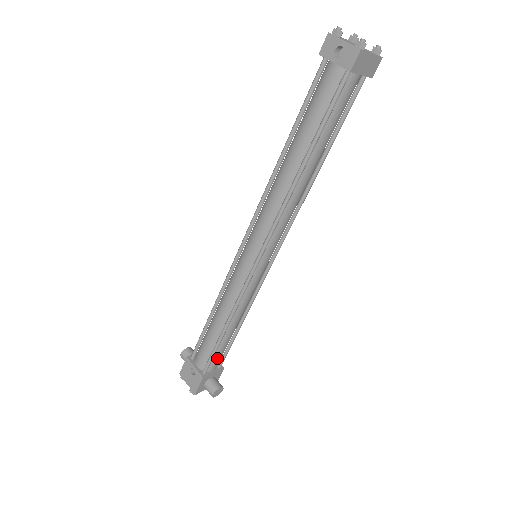
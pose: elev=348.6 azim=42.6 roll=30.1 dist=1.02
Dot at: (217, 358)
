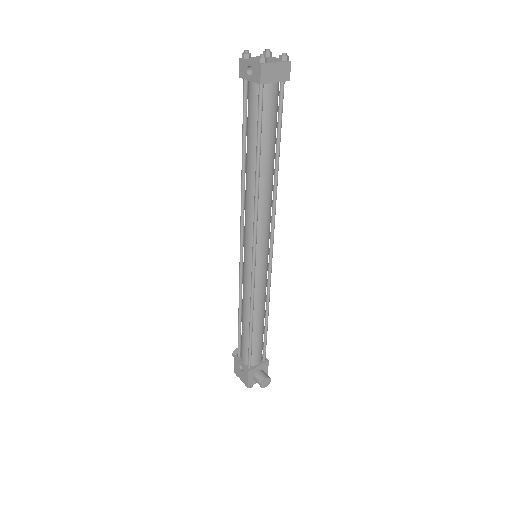
Dot at: (256, 352)
